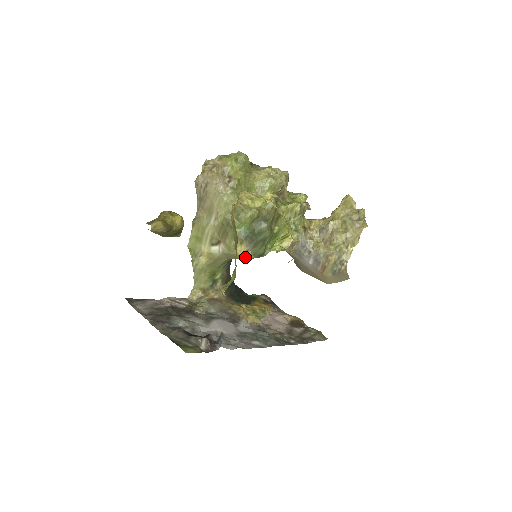
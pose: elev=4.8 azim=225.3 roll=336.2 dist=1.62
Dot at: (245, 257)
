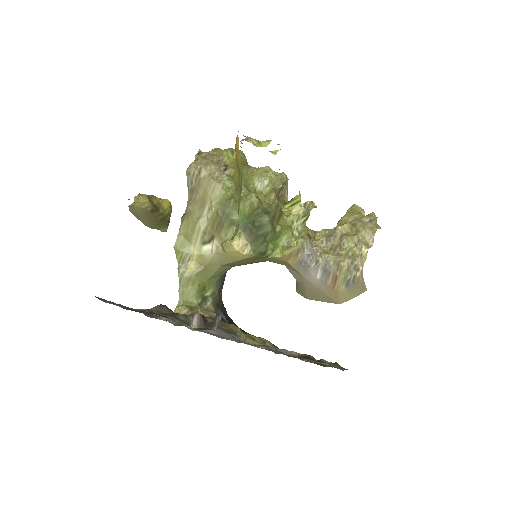
Dot at: (243, 254)
